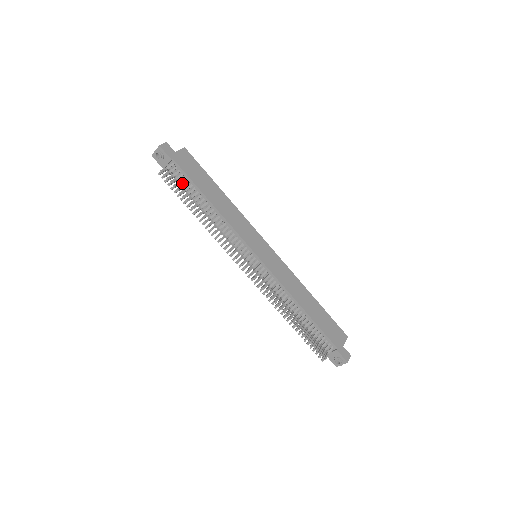
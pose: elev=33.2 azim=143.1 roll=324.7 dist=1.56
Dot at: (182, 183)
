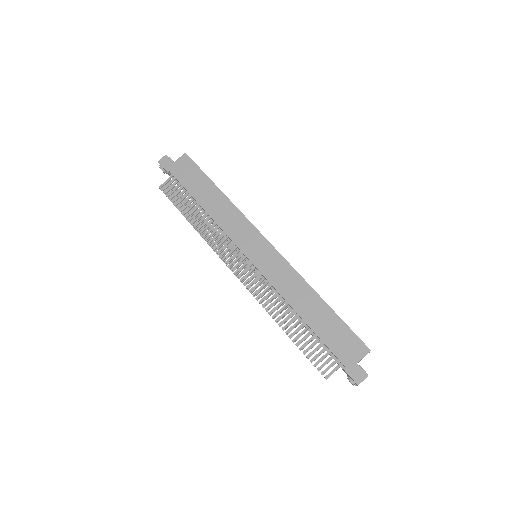
Dot at: occluded
